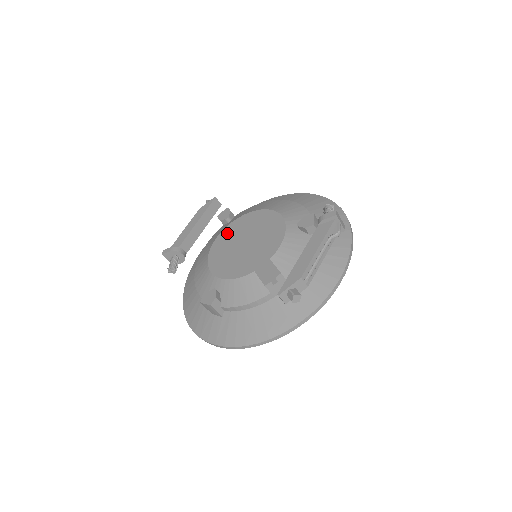
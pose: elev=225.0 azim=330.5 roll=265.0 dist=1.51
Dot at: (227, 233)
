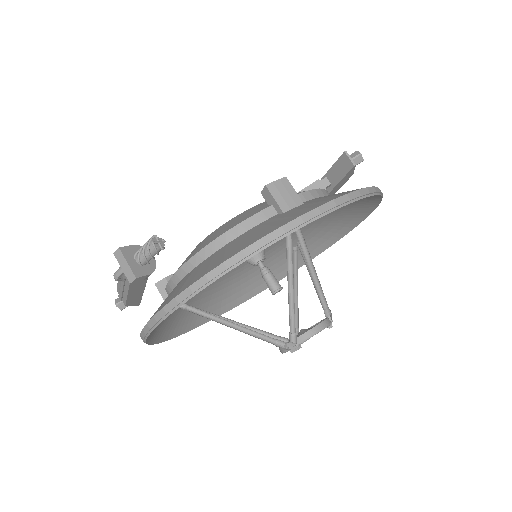
Dot at: occluded
